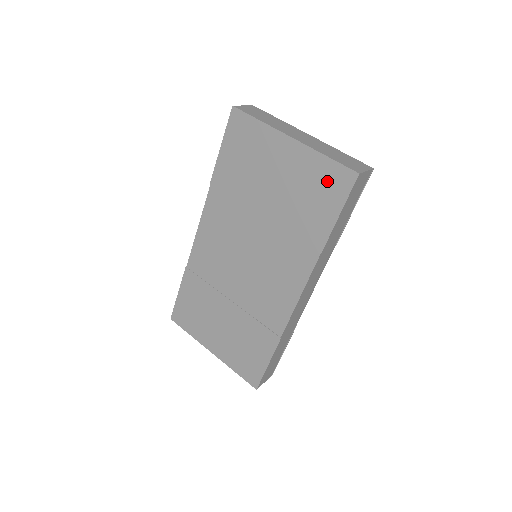
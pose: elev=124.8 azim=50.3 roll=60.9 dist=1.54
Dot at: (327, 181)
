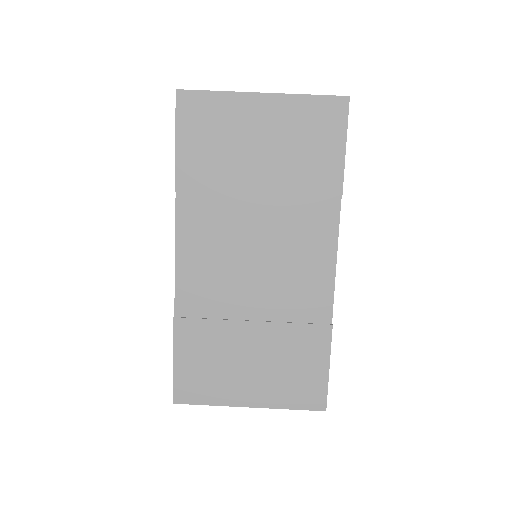
Dot at: (319, 120)
